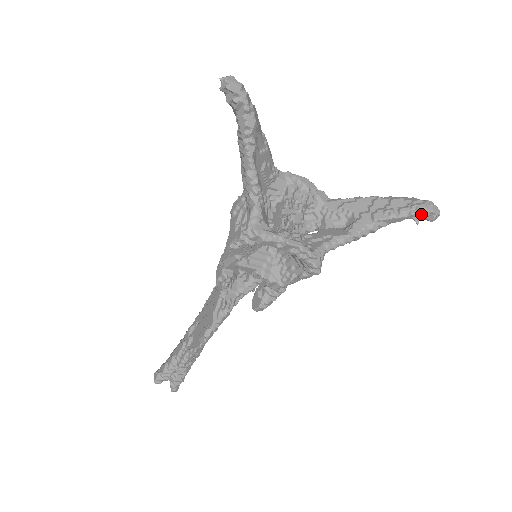
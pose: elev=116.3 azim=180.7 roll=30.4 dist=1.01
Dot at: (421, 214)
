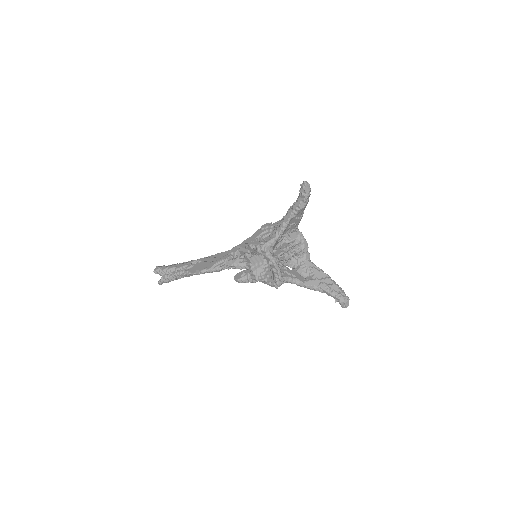
Dot at: (340, 300)
